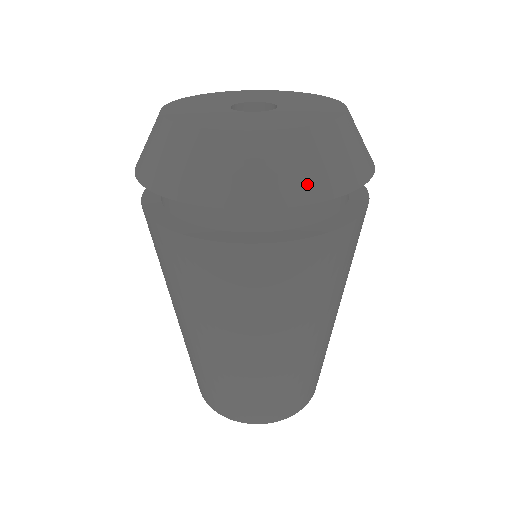
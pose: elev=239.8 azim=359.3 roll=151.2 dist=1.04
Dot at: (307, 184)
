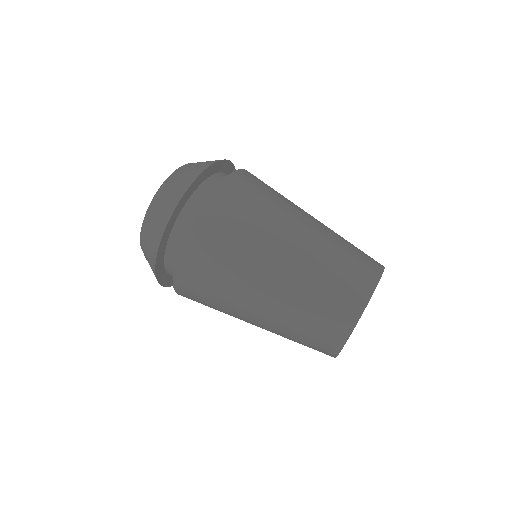
Dot at: (198, 169)
